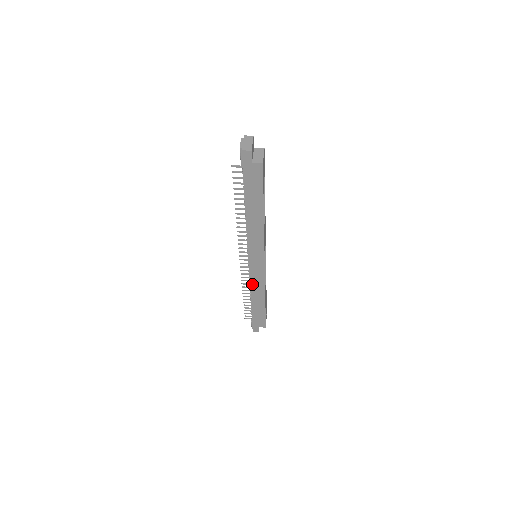
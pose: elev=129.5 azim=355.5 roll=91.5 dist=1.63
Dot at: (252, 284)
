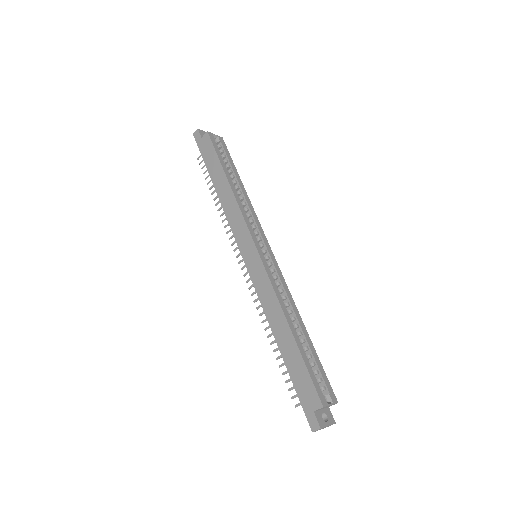
Dot at: (262, 299)
